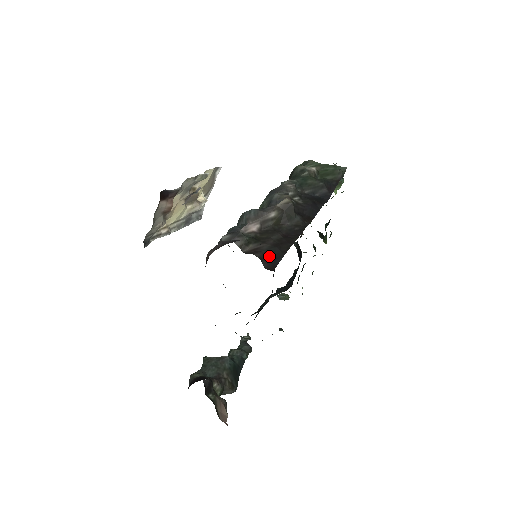
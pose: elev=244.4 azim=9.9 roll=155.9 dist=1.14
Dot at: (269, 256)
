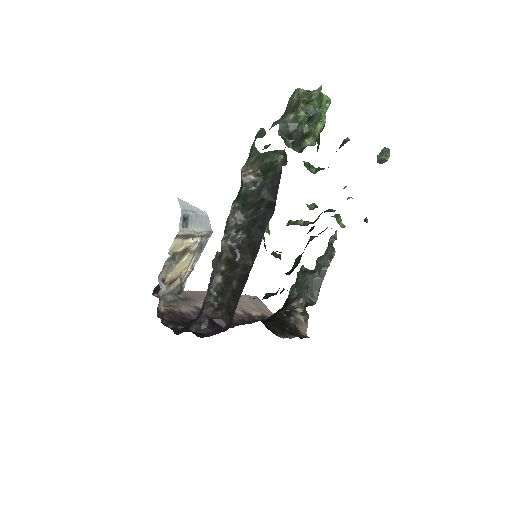
Dot at: (228, 312)
